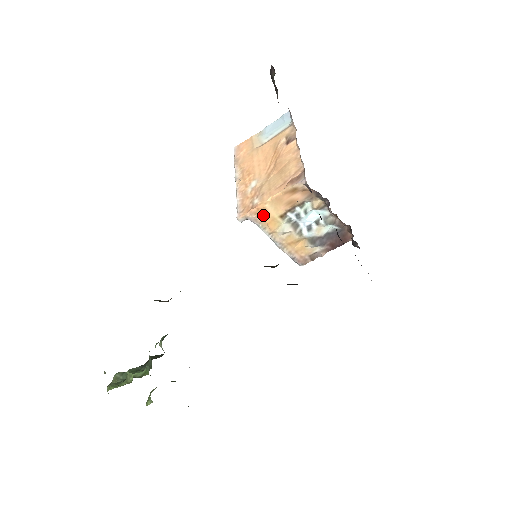
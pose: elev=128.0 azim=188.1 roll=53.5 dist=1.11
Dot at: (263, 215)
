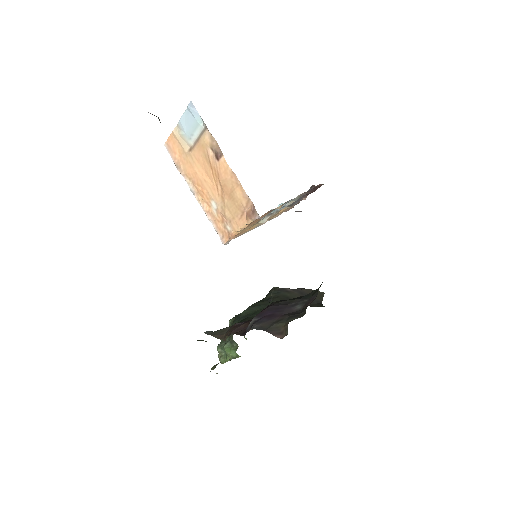
Dot at: (241, 233)
